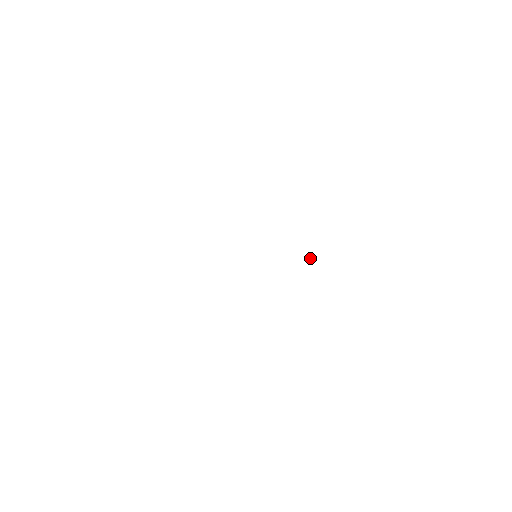
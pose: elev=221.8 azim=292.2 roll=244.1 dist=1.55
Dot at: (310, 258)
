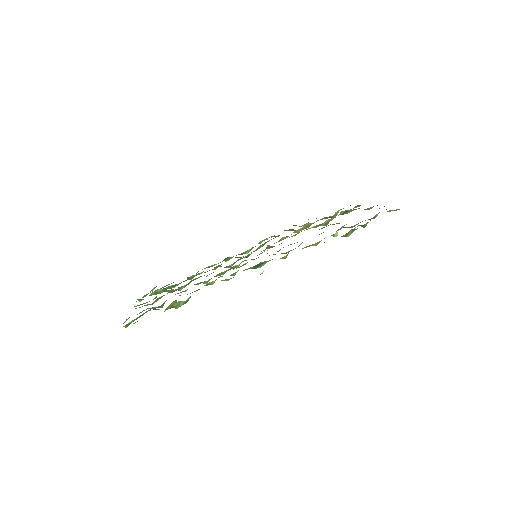
Dot at: occluded
